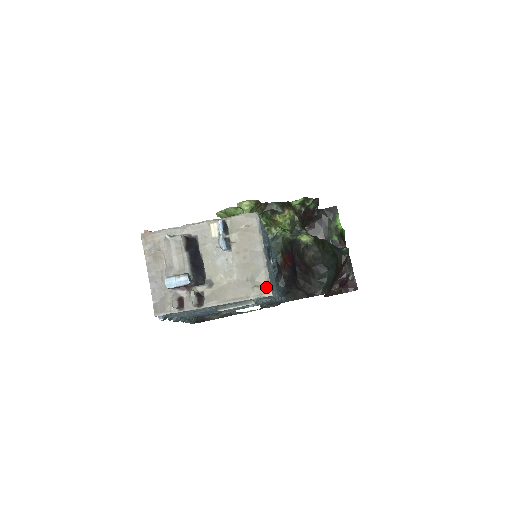
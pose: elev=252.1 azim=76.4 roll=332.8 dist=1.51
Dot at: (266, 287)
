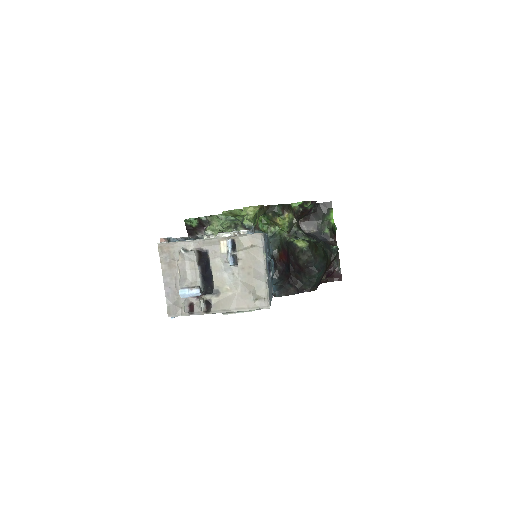
Dot at: (265, 301)
